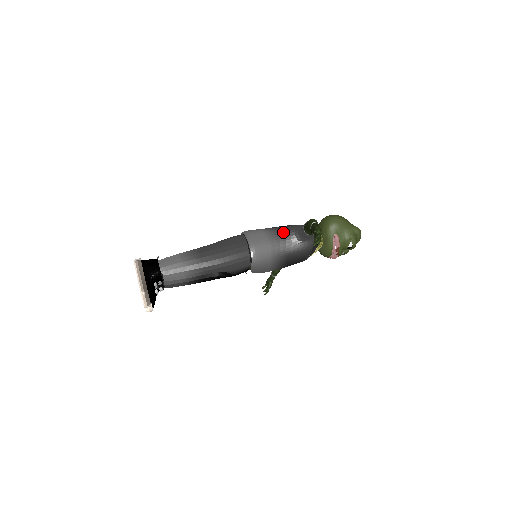
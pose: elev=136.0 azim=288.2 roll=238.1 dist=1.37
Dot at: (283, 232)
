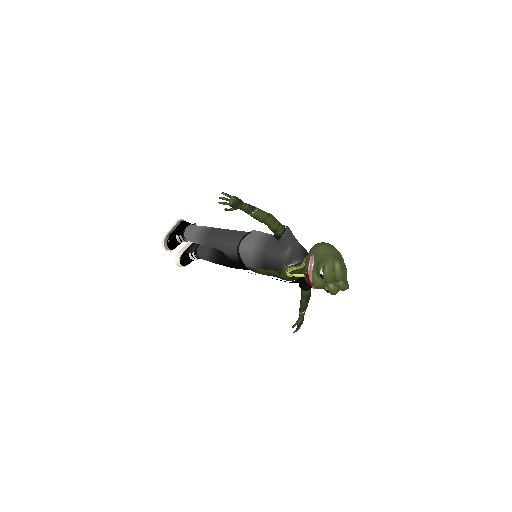
Dot at: (273, 237)
